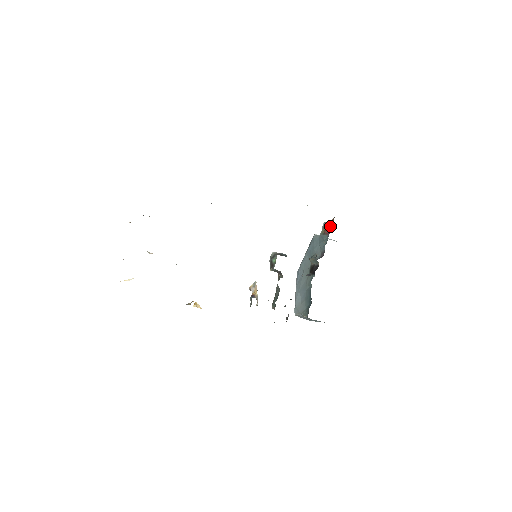
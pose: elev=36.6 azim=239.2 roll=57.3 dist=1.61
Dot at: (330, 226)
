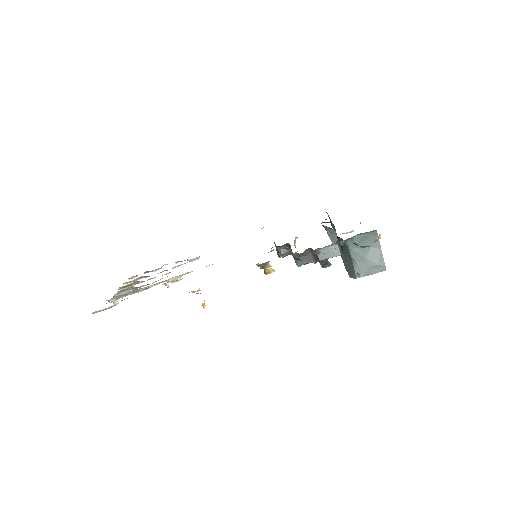
Dot at: (329, 218)
